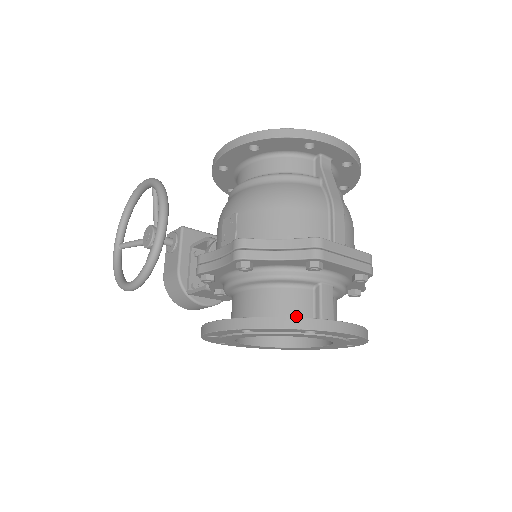
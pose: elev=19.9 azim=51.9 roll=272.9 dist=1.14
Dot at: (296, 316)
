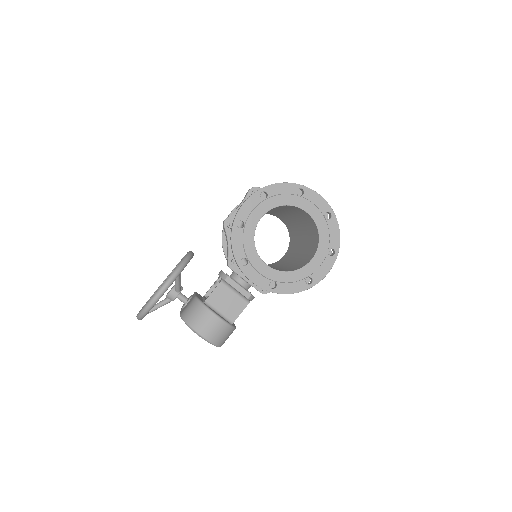
Dot at: occluded
